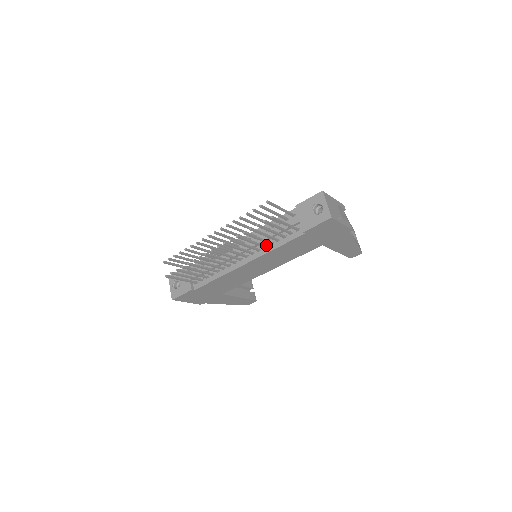
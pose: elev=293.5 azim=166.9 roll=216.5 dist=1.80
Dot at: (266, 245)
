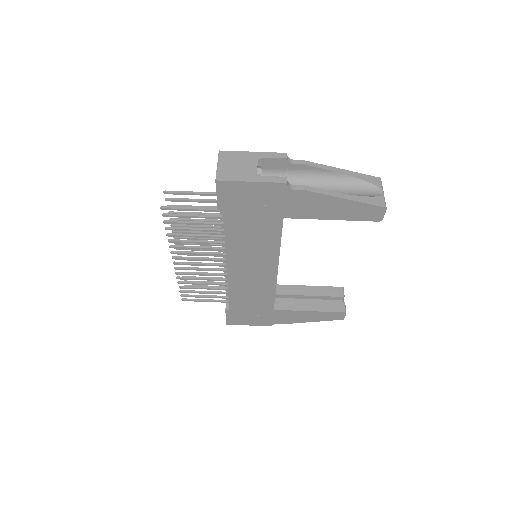
Dot at: occluded
